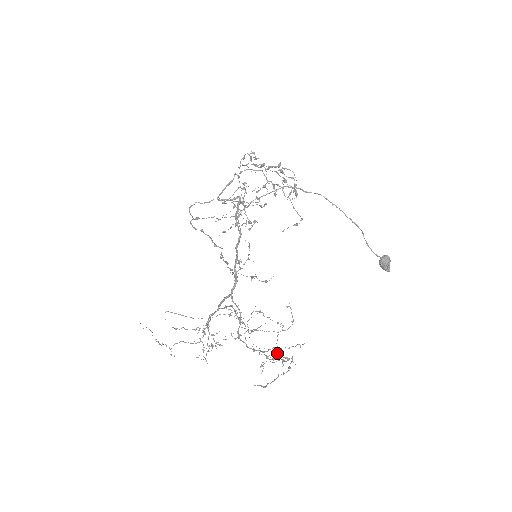
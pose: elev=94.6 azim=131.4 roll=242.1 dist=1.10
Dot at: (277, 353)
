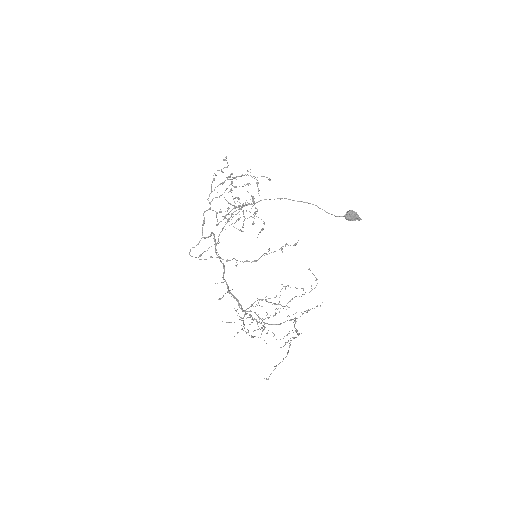
Dot at: occluded
